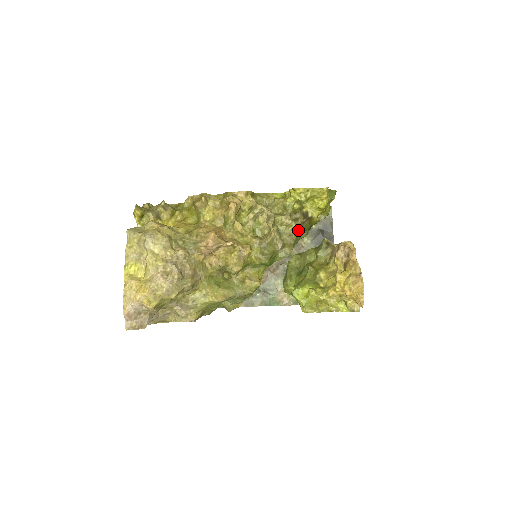
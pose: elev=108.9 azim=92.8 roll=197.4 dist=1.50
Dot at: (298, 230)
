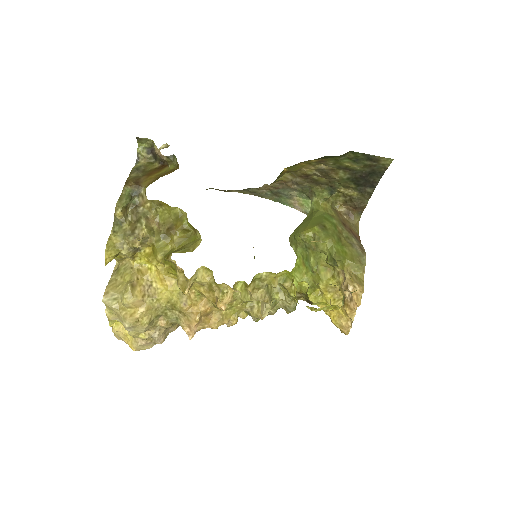
Dot at: occluded
